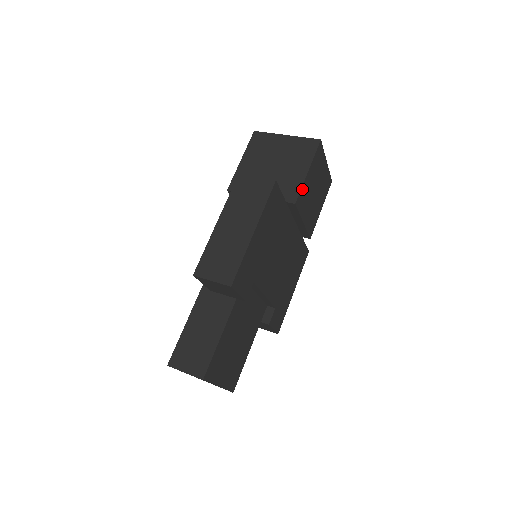
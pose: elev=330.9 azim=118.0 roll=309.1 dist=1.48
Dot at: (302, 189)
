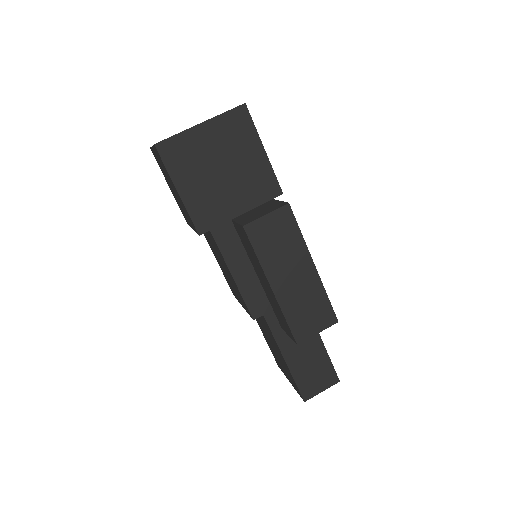
Dot at: (273, 173)
